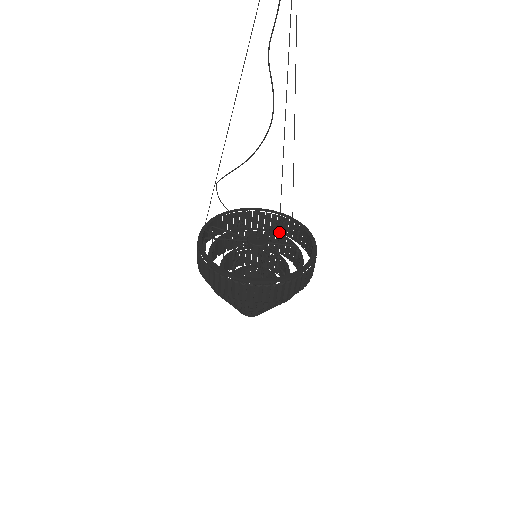
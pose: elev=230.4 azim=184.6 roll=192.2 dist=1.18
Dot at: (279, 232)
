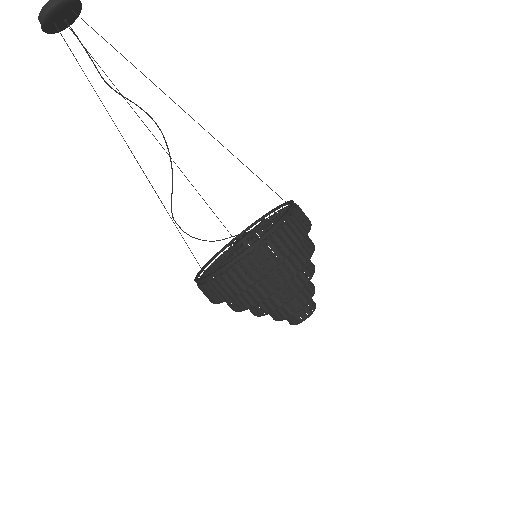
Dot at: (251, 171)
